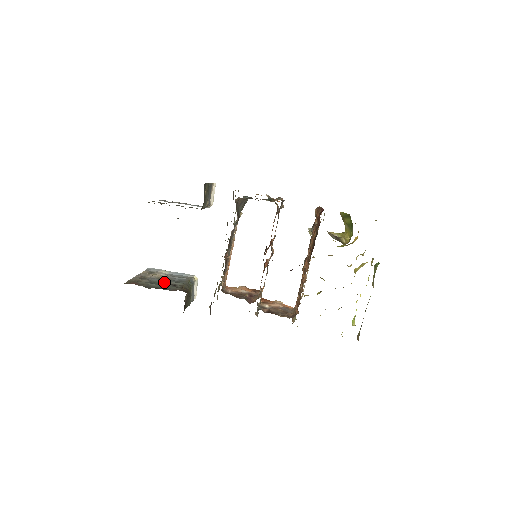
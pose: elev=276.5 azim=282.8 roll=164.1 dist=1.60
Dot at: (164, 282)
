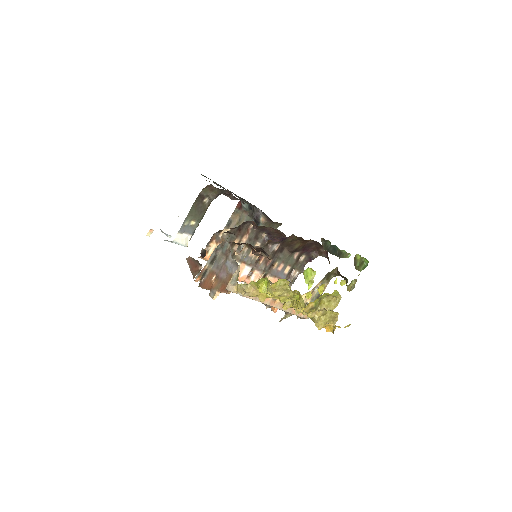
Dot at: occluded
